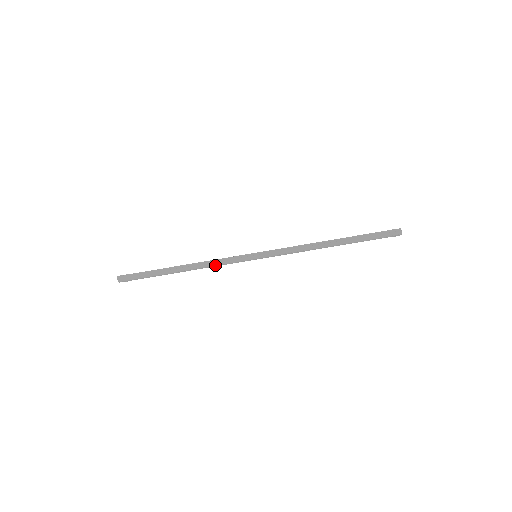
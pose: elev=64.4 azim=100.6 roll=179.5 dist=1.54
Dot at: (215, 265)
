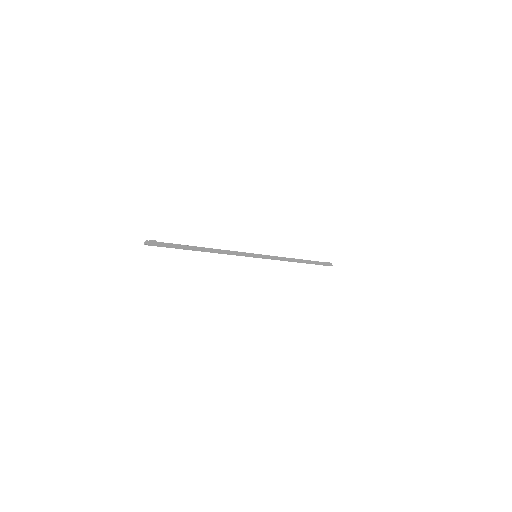
Dot at: (227, 254)
